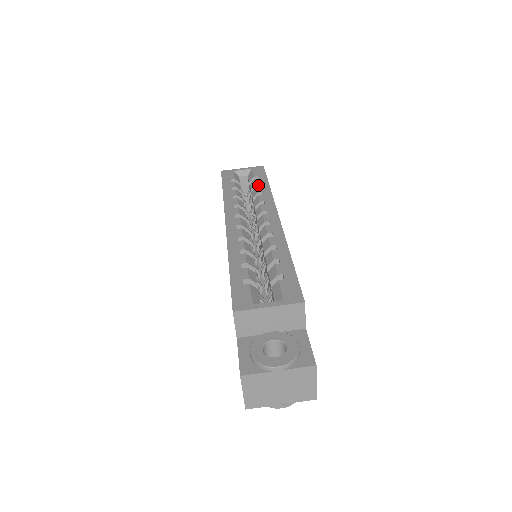
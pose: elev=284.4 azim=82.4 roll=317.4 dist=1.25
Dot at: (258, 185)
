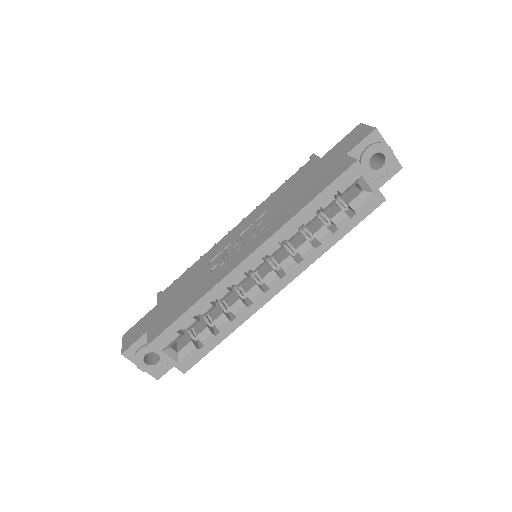
Dot at: (337, 227)
